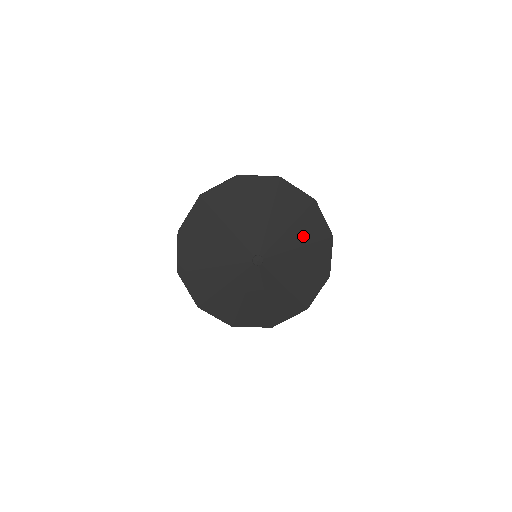
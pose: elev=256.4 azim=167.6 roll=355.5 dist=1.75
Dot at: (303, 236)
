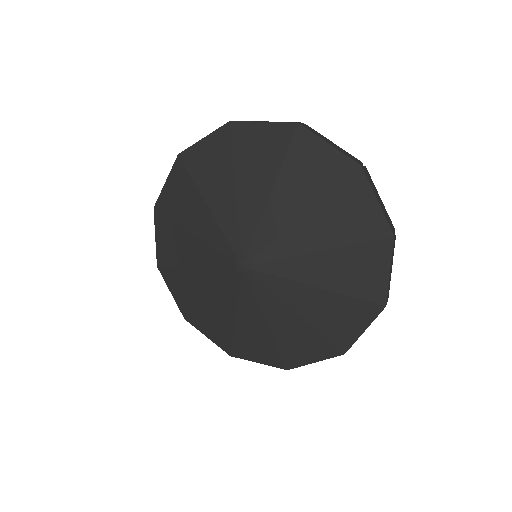
Dot at: (319, 313)
